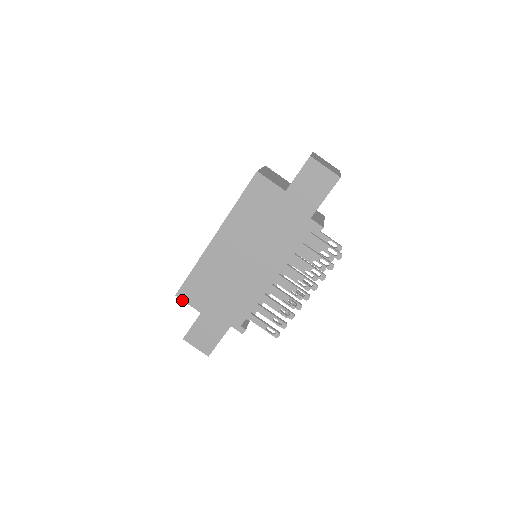
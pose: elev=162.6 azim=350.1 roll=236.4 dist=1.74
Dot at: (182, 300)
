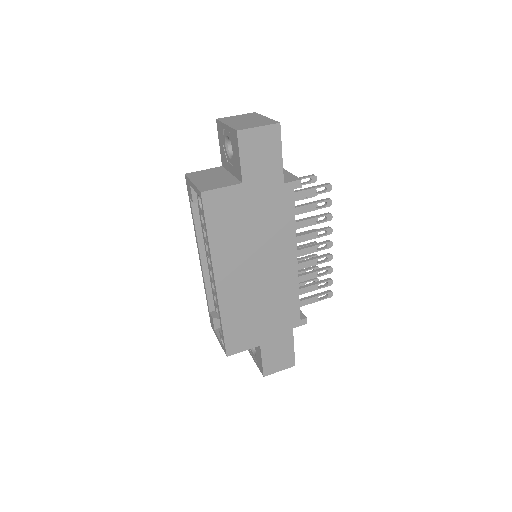
Dot at: occluded
